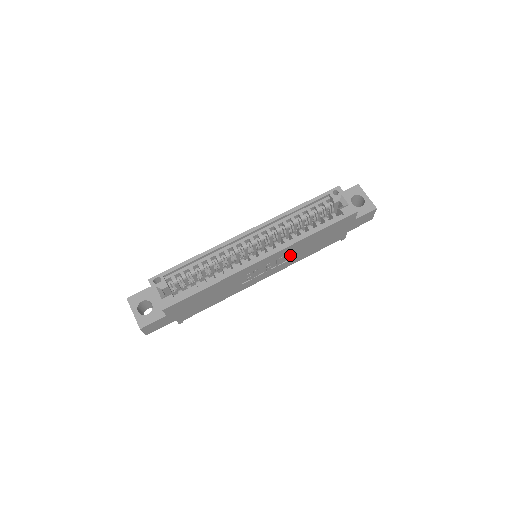
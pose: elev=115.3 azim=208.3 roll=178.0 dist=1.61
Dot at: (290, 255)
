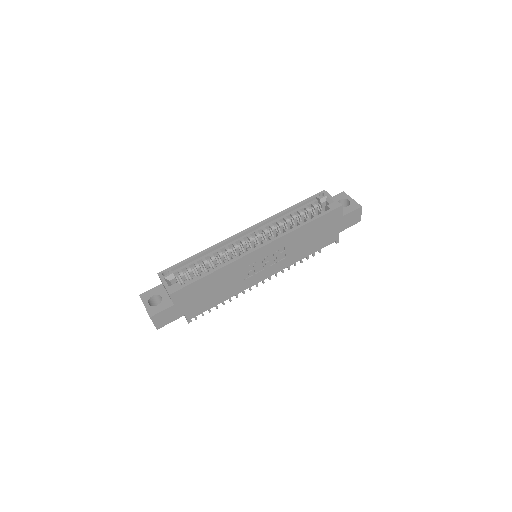
Dot at: (286, 250)
